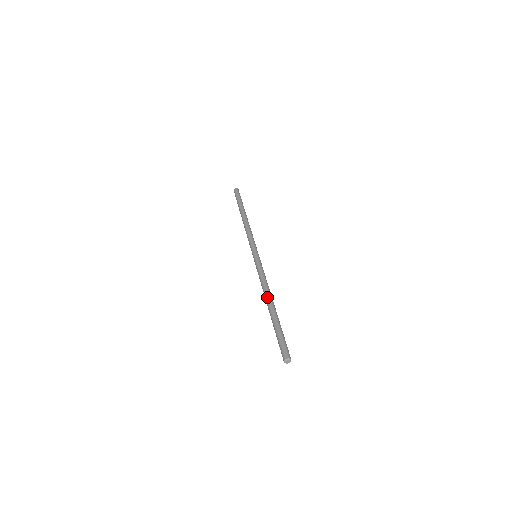
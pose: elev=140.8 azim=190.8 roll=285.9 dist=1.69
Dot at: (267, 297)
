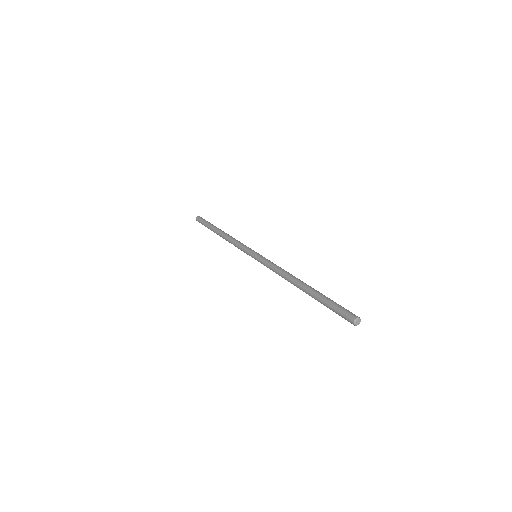
Dot at: (293, 281)
